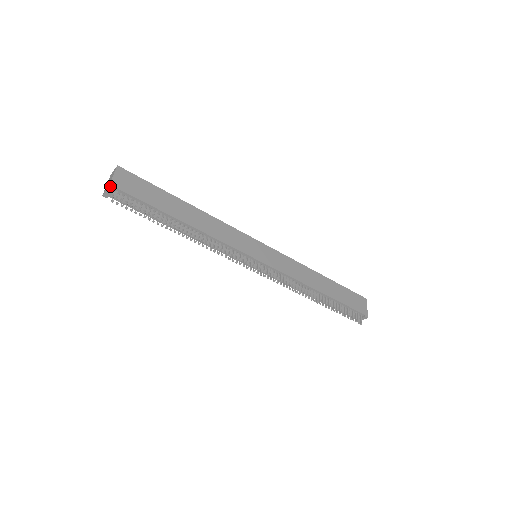
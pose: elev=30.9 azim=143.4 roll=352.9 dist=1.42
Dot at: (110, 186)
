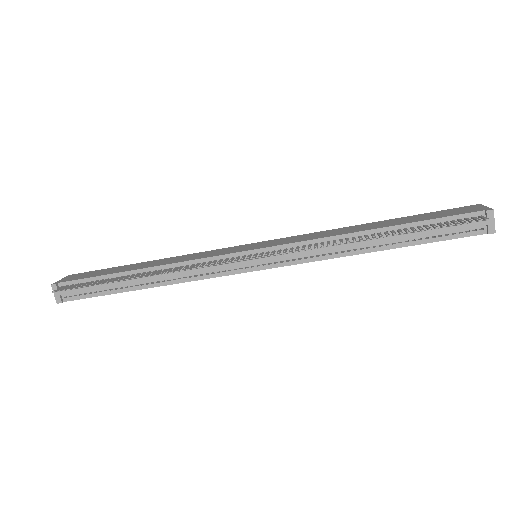
Dot at: (52, 284)
